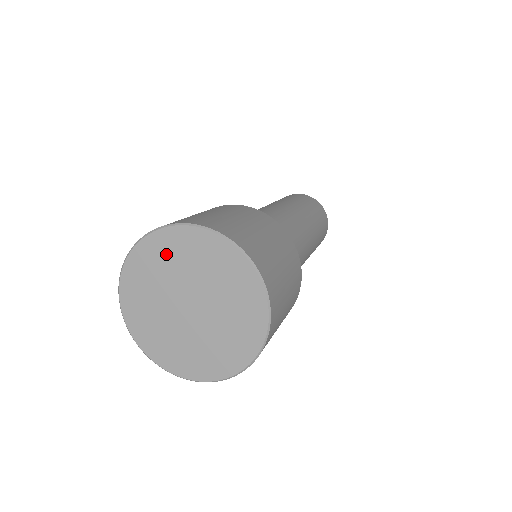
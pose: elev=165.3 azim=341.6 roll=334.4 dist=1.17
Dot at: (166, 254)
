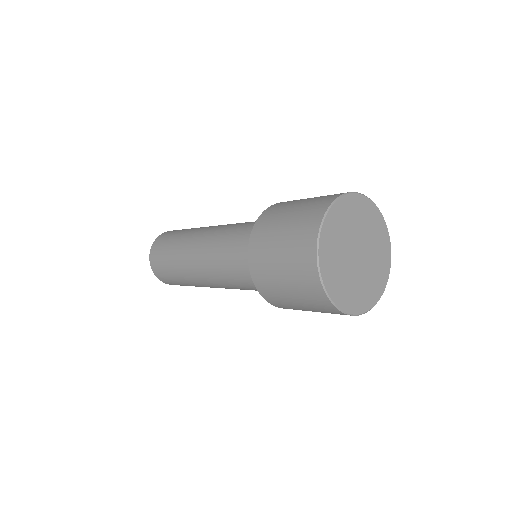
Dot at: (365, 214)
